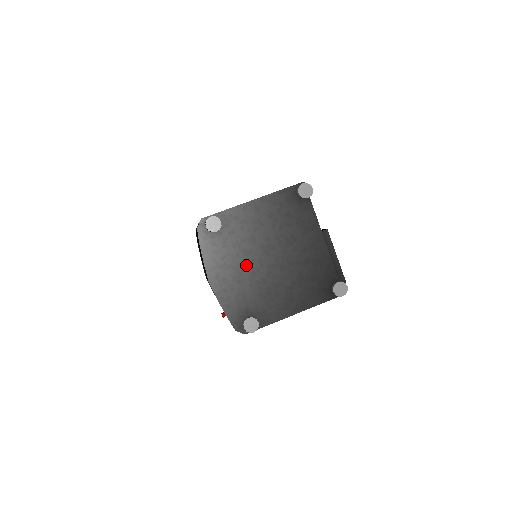
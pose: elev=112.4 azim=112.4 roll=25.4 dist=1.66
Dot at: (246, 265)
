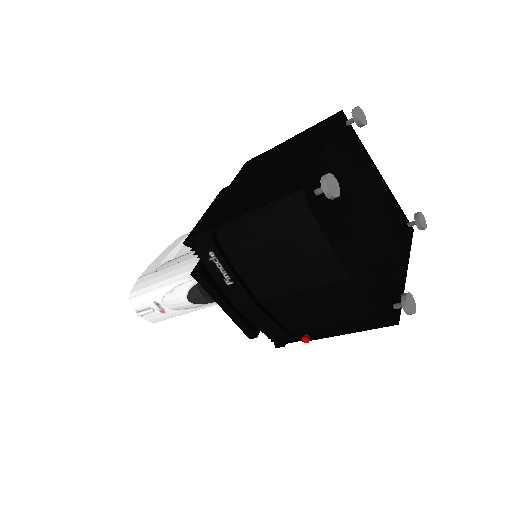
Dot at: (360, 234)
